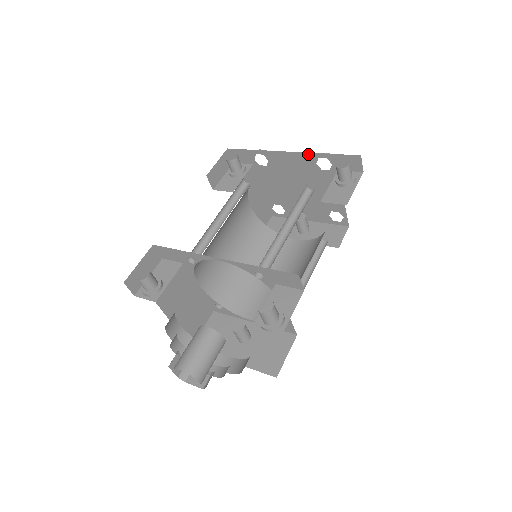
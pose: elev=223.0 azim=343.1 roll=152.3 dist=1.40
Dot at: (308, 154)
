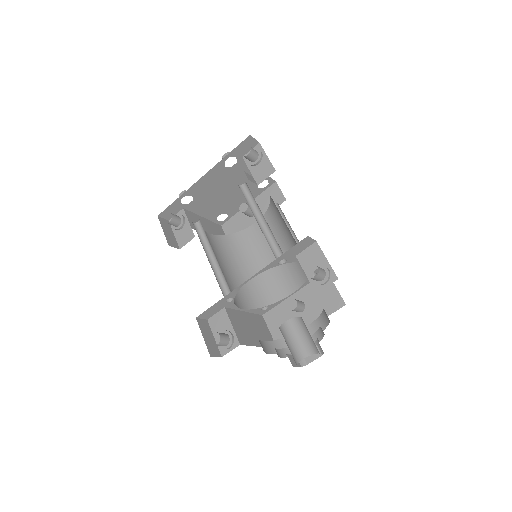
Dot at: (216, 166)
